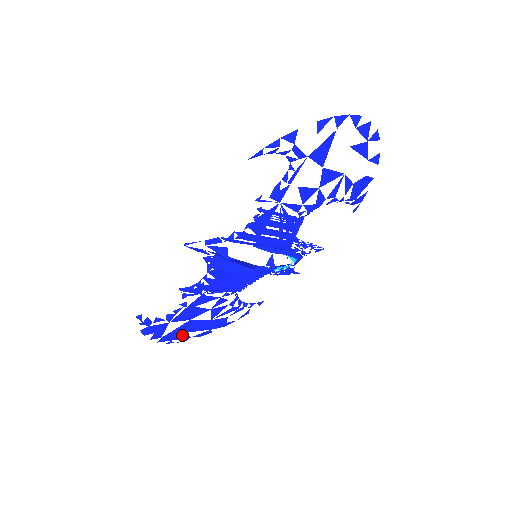
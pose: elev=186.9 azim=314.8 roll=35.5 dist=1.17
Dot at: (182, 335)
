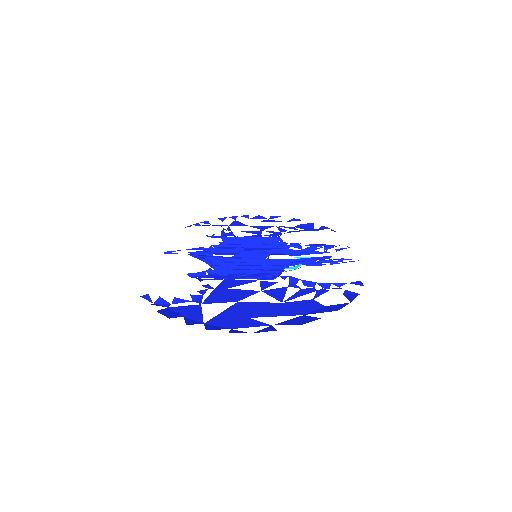
Dot at: occluded
